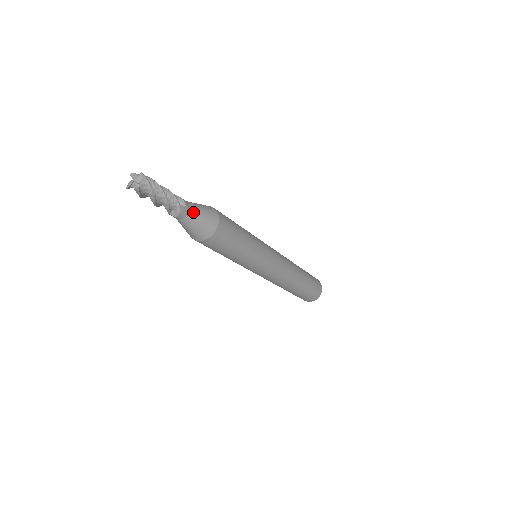
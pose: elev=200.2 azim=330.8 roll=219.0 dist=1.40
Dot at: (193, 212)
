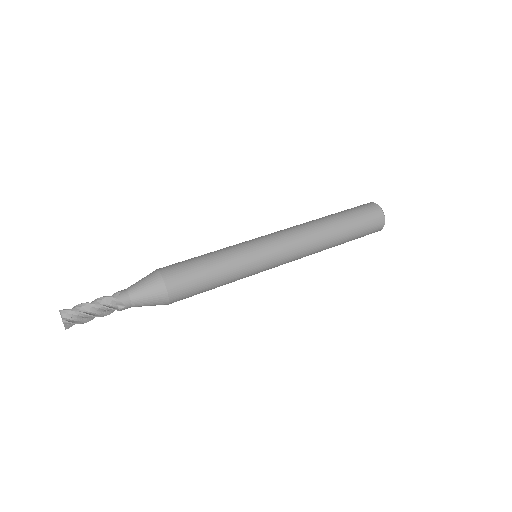
Dot at: (136, 304)
